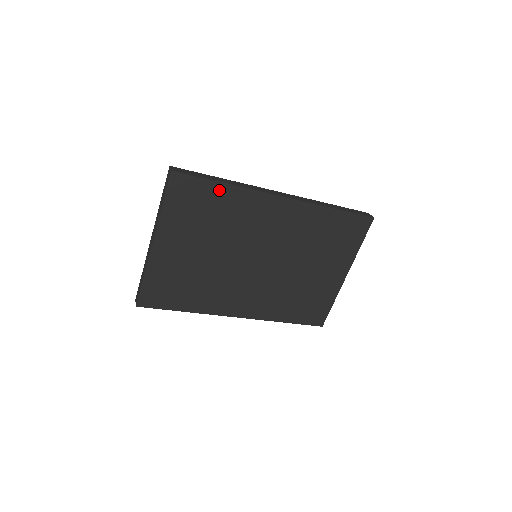
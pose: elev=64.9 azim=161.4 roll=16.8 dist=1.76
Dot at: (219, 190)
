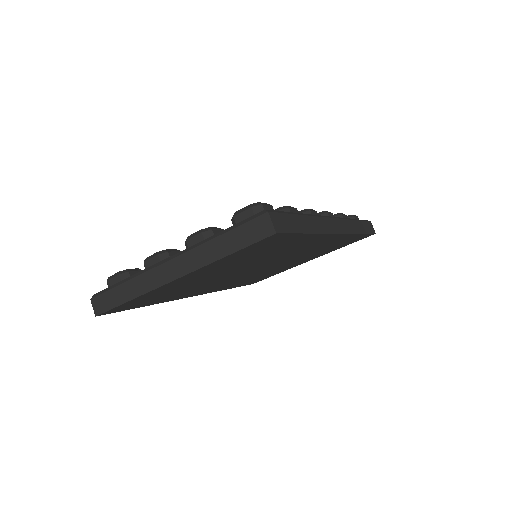
Dot at: (298, 238)
